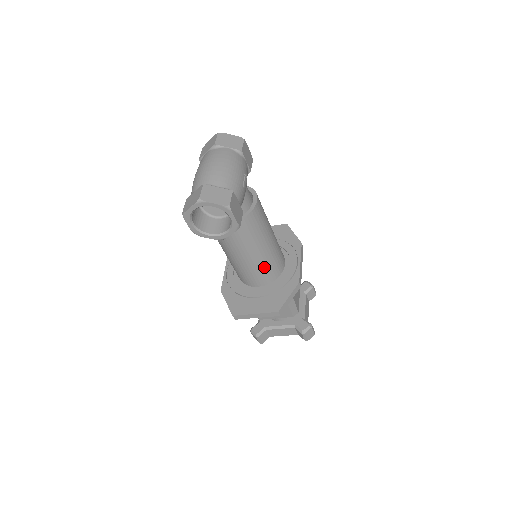
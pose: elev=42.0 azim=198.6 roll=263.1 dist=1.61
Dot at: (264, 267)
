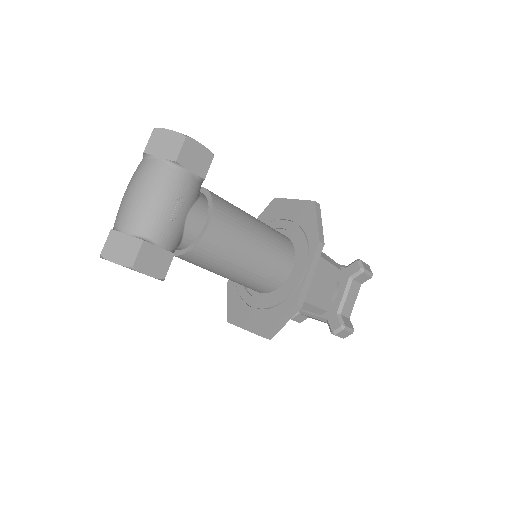
Dot at: (252, 282)
